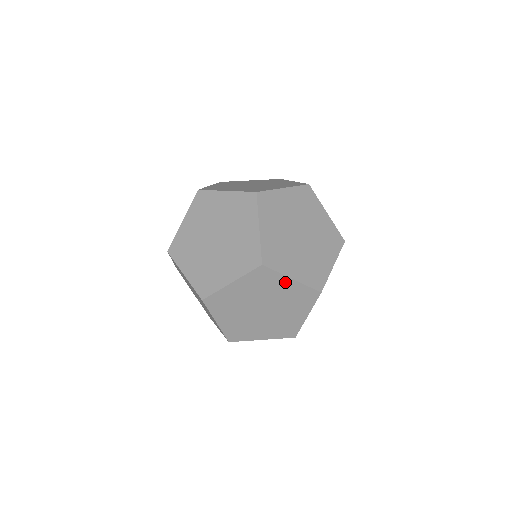
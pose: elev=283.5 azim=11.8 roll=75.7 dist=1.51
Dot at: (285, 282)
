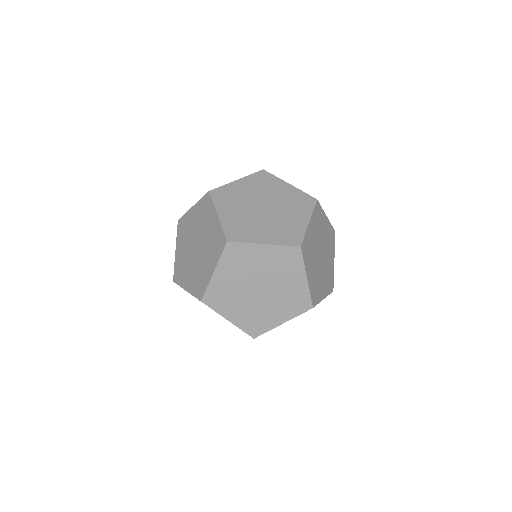
Dot at: occluded
